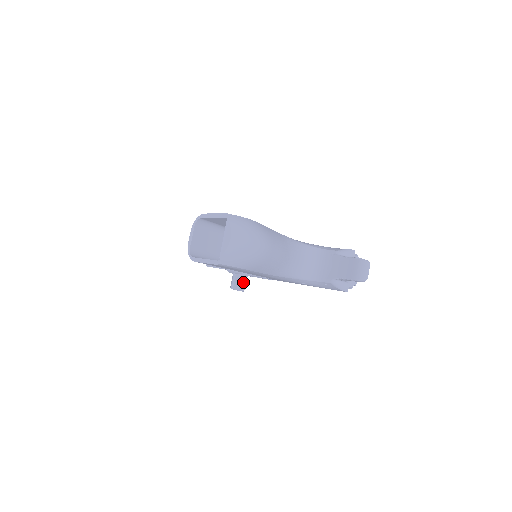
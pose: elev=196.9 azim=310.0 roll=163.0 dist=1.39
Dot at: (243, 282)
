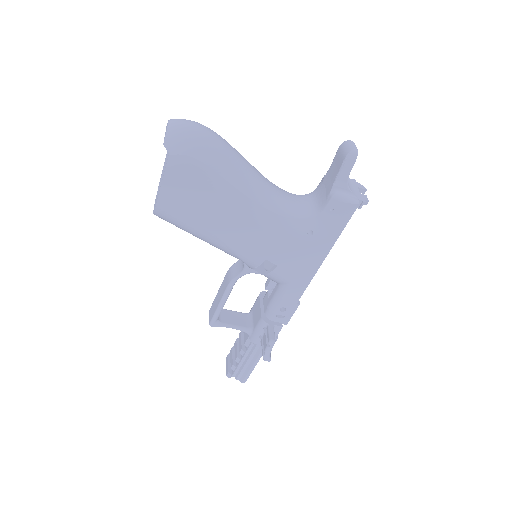
Dot at: (270, 331)
